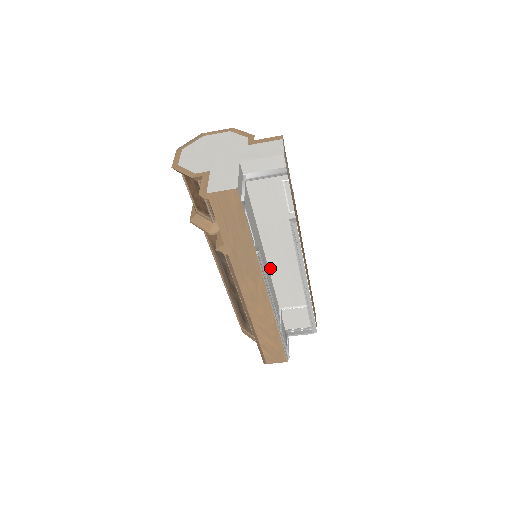
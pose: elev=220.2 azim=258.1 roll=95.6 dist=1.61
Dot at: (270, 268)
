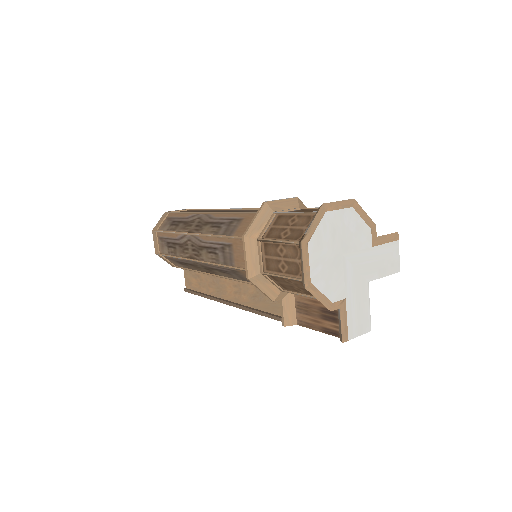
Dot at: occluded
